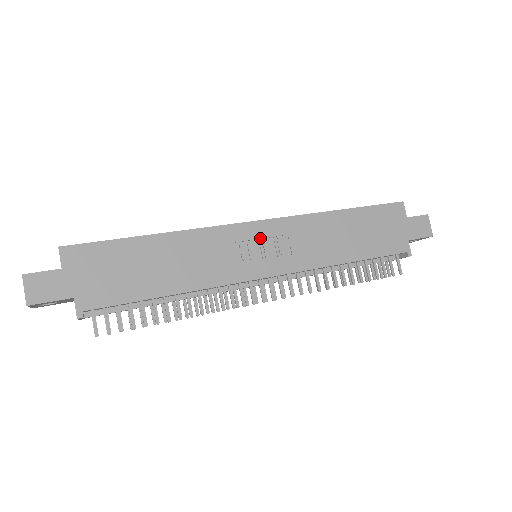
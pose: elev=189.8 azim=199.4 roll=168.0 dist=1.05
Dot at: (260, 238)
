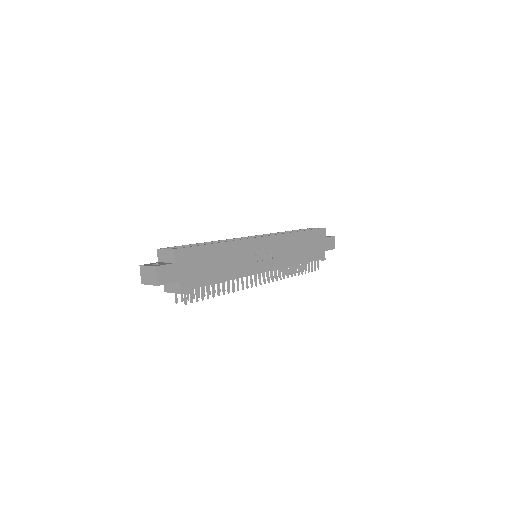
Dot at: (264, 247)
